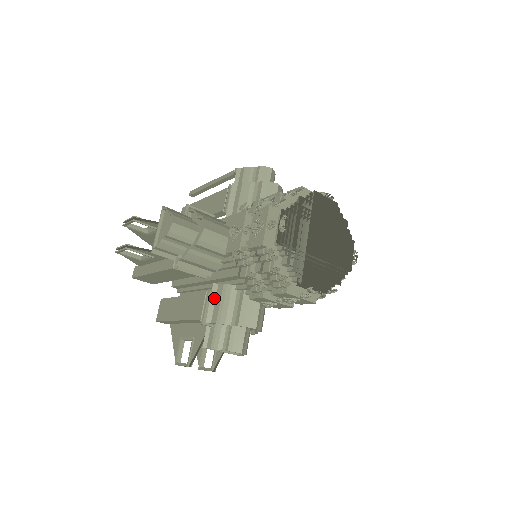
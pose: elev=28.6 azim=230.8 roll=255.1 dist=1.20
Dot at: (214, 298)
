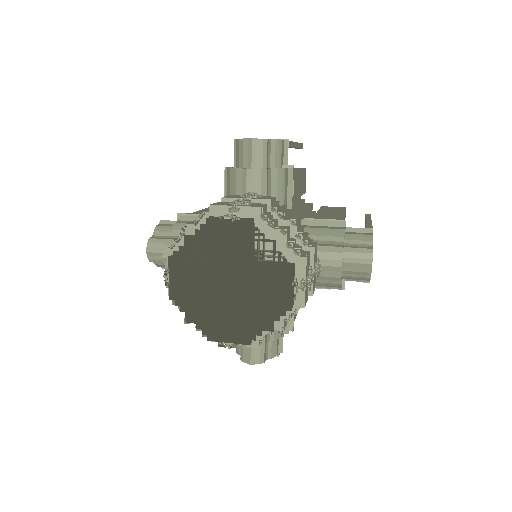
Dot at: occluded
